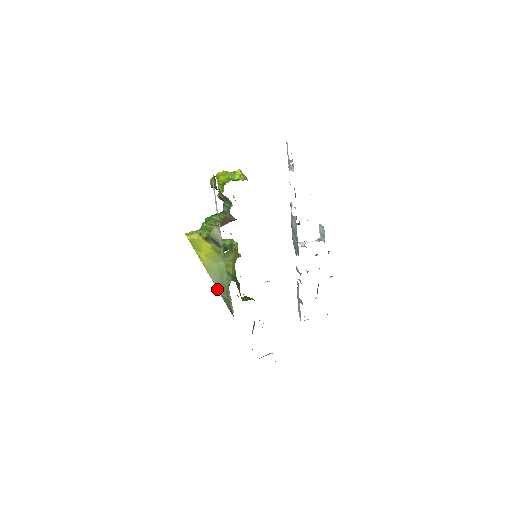
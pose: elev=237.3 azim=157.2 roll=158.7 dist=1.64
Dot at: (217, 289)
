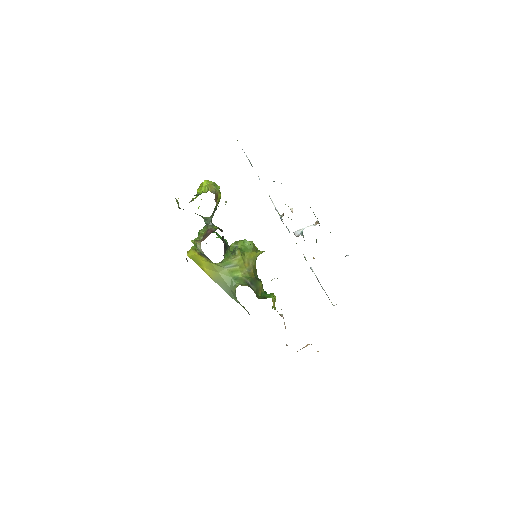
Dot at: occluded
